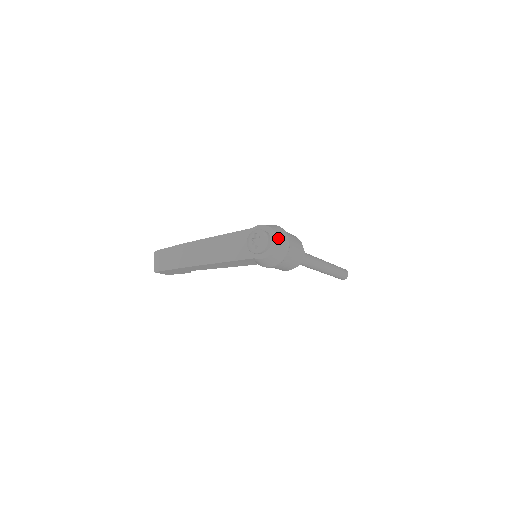
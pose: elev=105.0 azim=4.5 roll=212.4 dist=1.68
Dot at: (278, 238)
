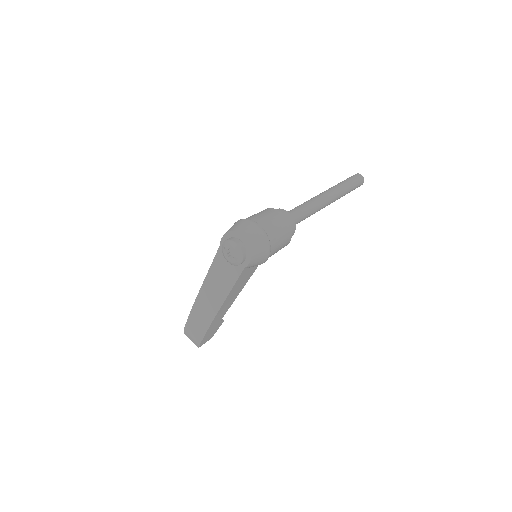
Dot at: (244, 233)
